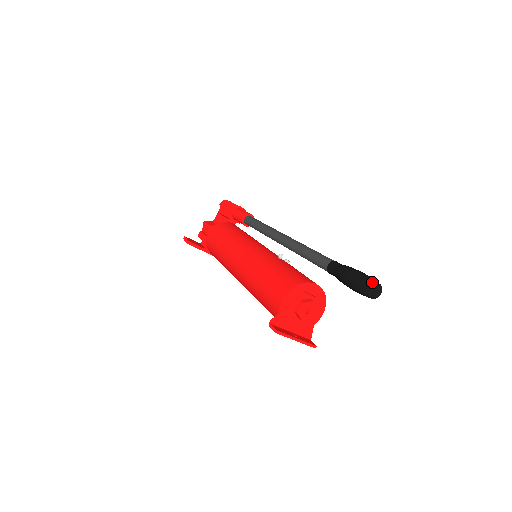
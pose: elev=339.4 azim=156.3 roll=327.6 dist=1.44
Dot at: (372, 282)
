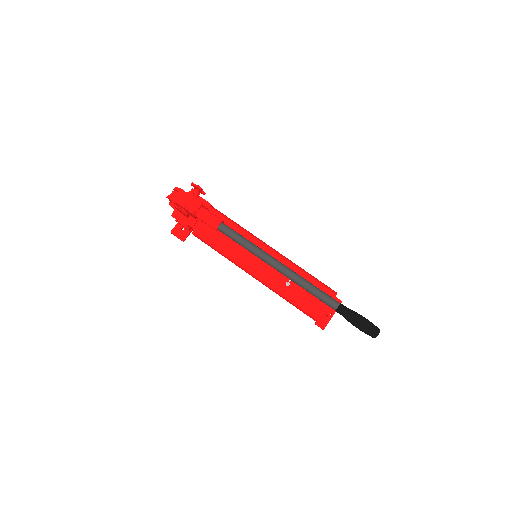
Dot at: (374, 336)
